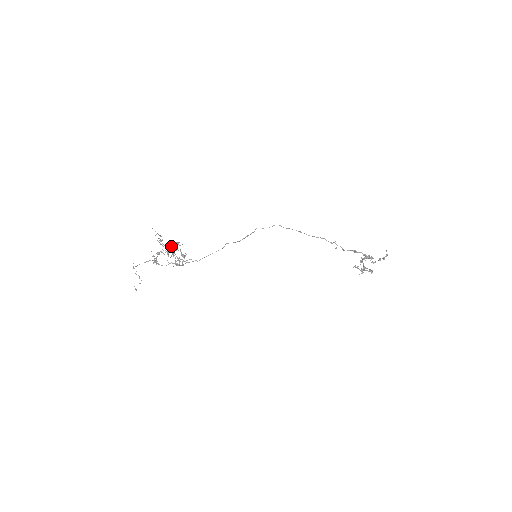
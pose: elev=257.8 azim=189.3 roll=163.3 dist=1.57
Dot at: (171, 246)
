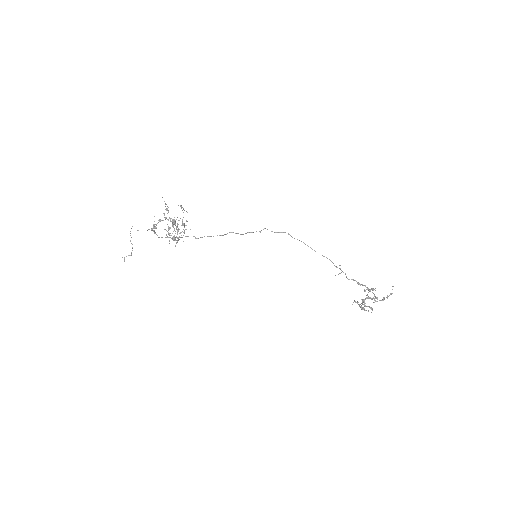
Dot at: occluded
